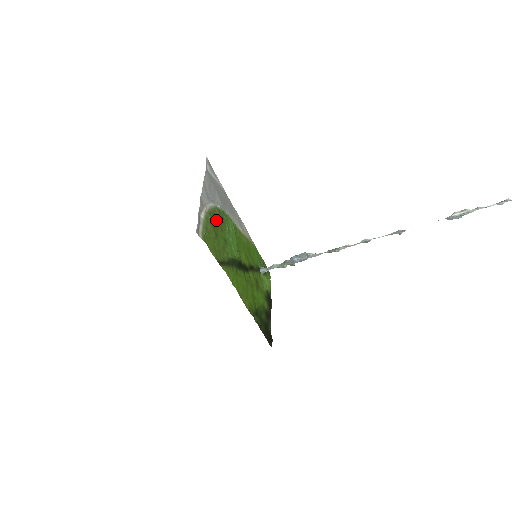
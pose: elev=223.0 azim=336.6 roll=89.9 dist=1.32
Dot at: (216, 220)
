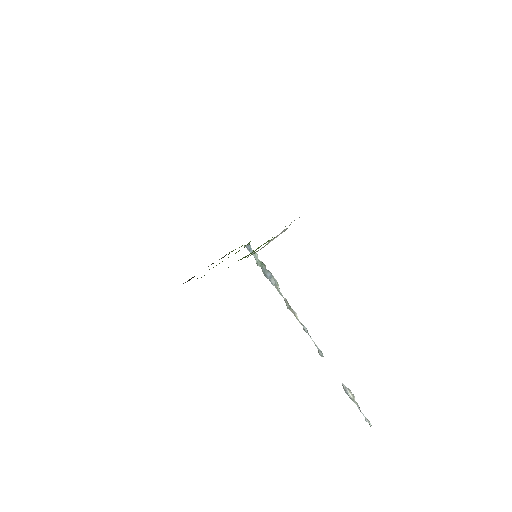
Dot at: occluded
